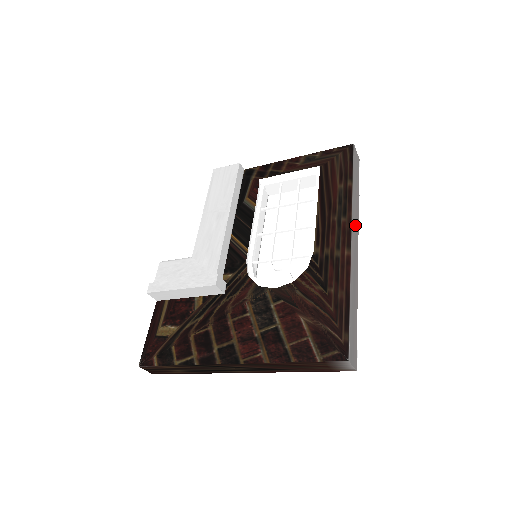
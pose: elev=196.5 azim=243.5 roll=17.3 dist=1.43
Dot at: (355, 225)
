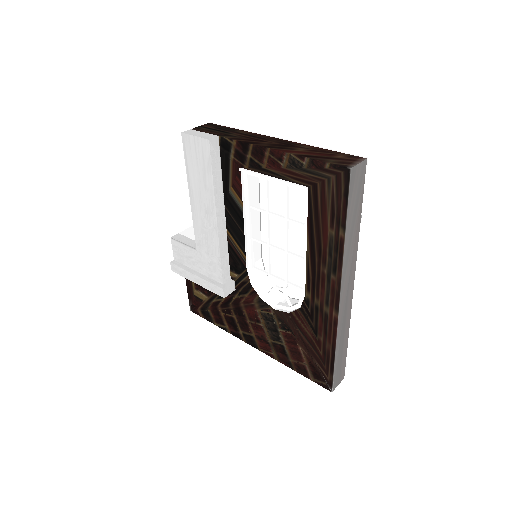
Dot at: (349, 273)
